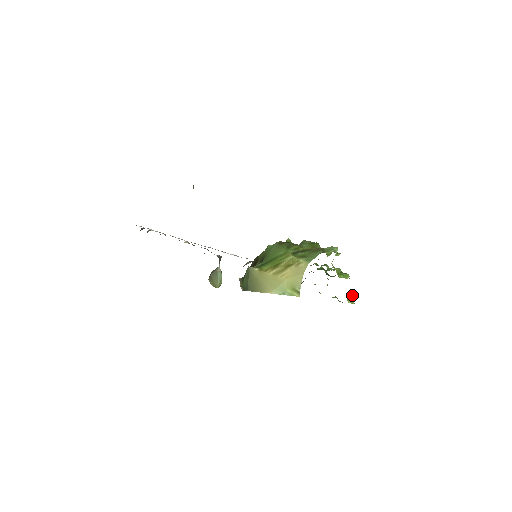
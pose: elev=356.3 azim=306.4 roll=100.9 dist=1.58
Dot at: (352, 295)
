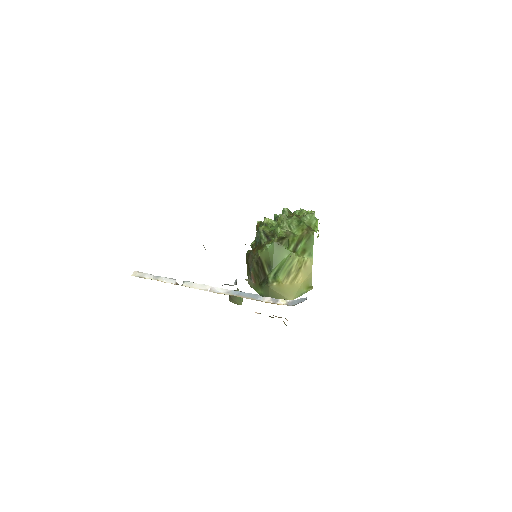
Dot at: occluded
